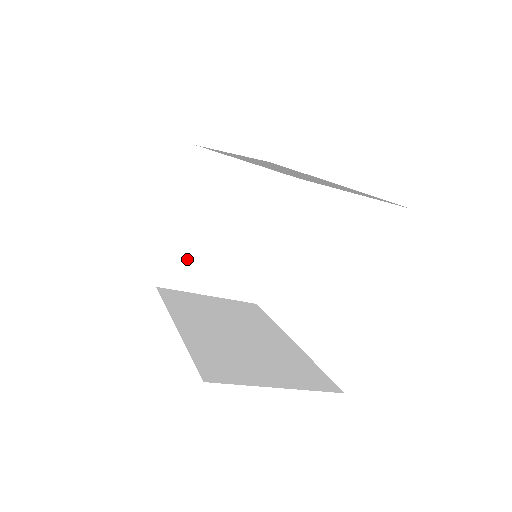
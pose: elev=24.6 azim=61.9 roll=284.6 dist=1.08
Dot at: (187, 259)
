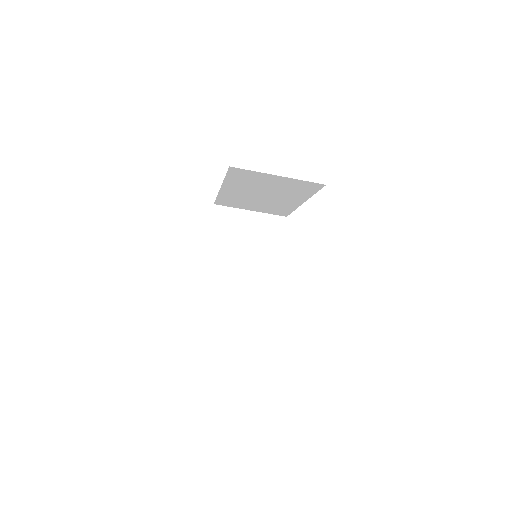
Dot at: (218, 279)
